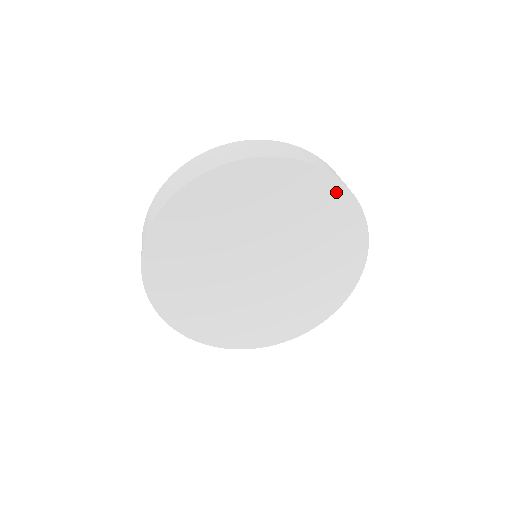
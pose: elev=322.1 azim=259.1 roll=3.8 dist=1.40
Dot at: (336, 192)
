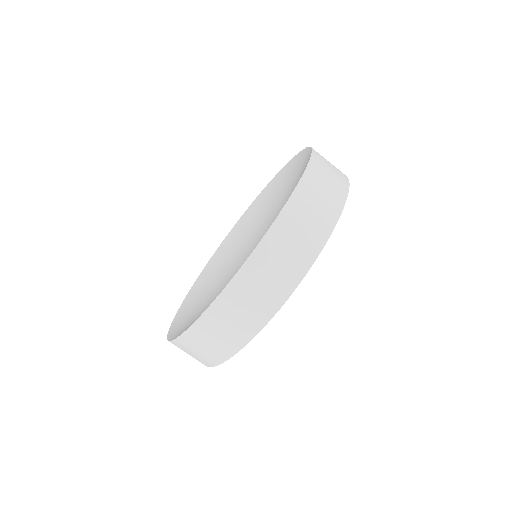
Dot at: occluded
